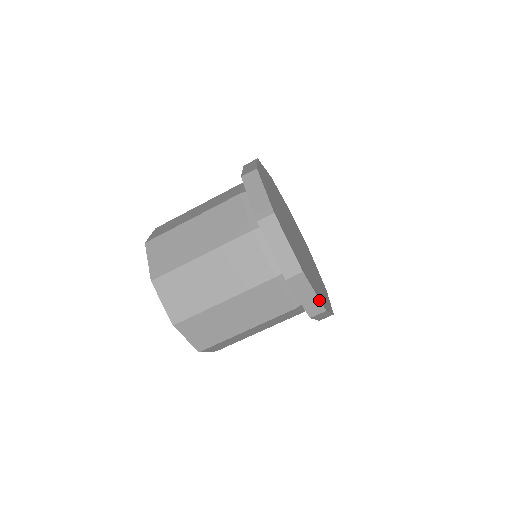
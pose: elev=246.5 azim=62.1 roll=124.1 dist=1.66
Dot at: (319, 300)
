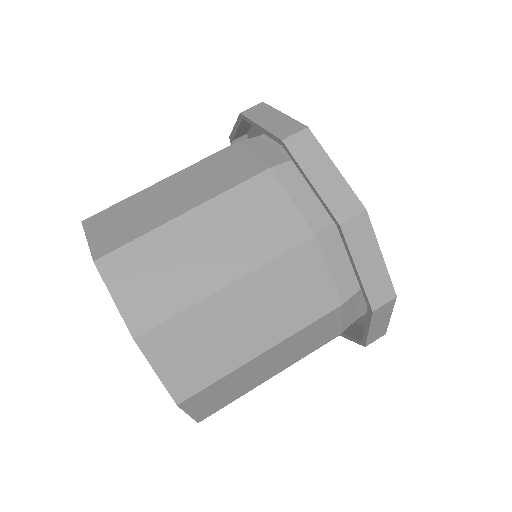
Dot at: (292, 120)
